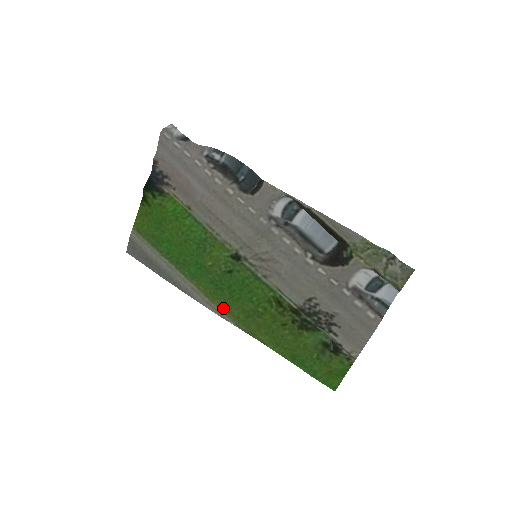
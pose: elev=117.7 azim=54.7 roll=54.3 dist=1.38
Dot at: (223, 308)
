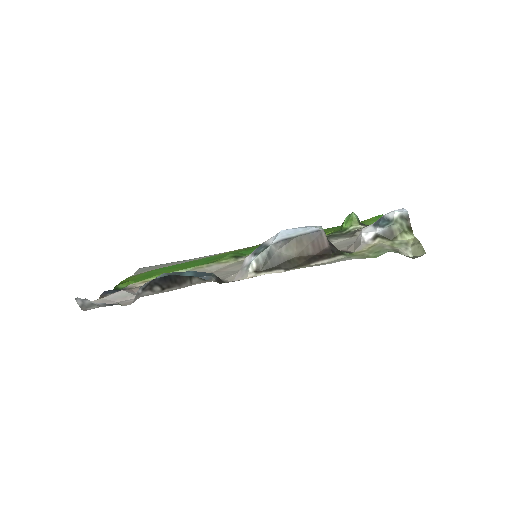
Dot at: occluded
